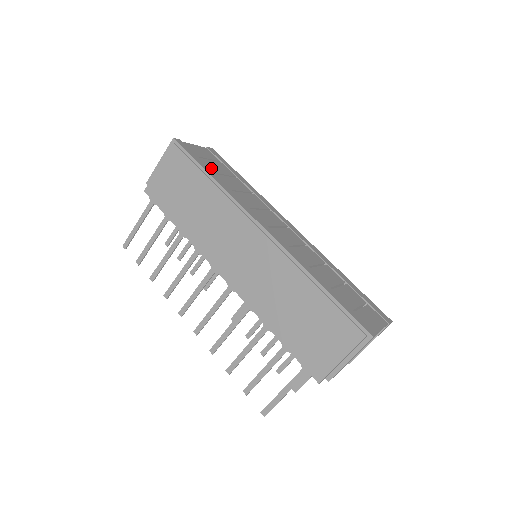
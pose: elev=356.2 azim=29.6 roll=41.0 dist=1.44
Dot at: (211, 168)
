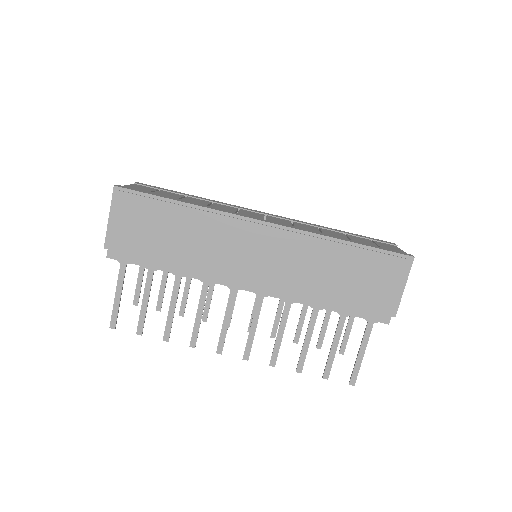
Dot at: occluded
